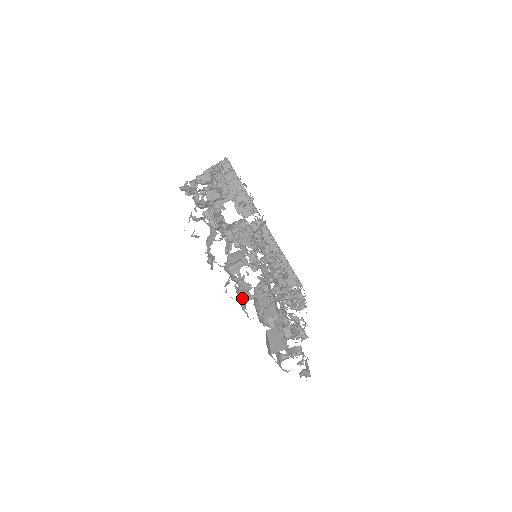
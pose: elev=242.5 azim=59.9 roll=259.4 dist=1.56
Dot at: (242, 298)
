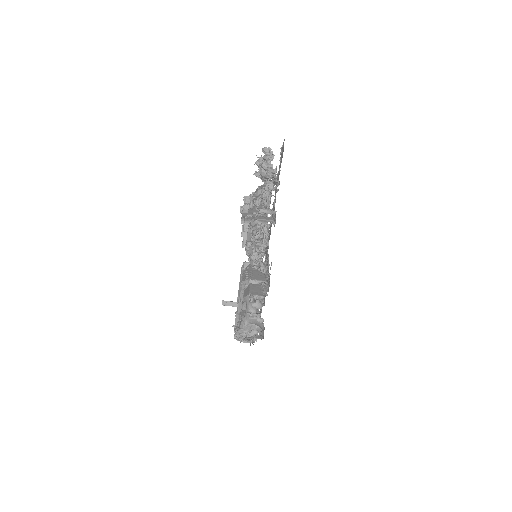
Dot at: (257, 238)
